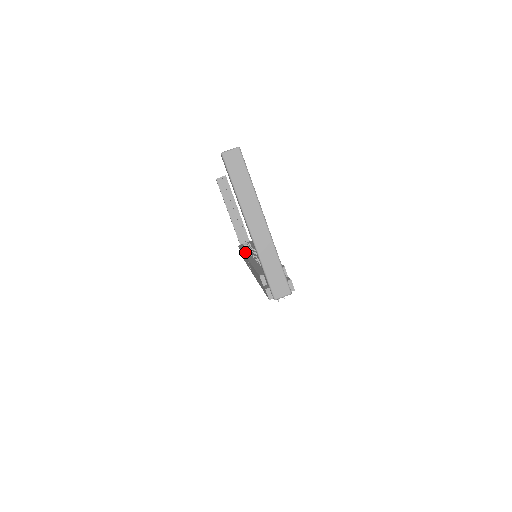
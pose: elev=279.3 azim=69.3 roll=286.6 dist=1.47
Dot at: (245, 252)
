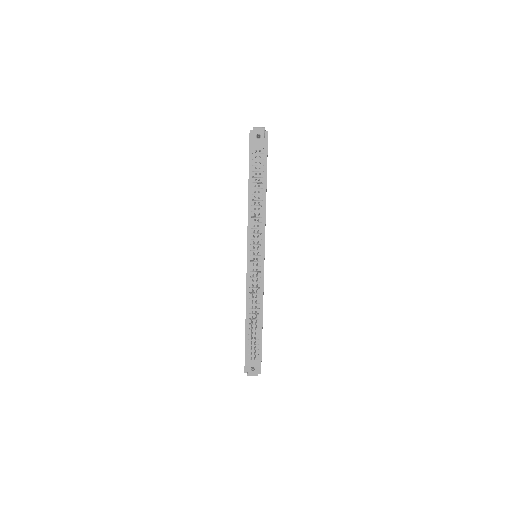
Dot at: occluded
